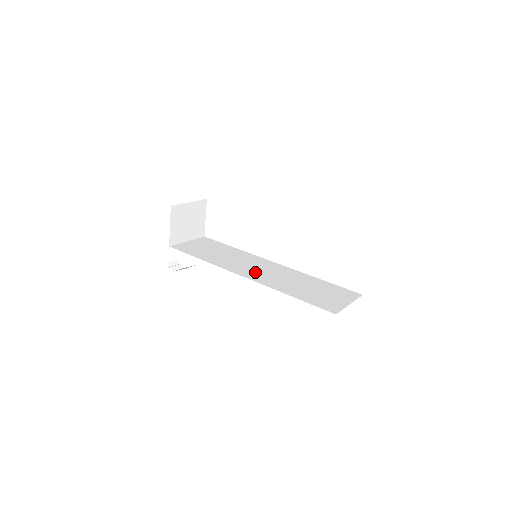
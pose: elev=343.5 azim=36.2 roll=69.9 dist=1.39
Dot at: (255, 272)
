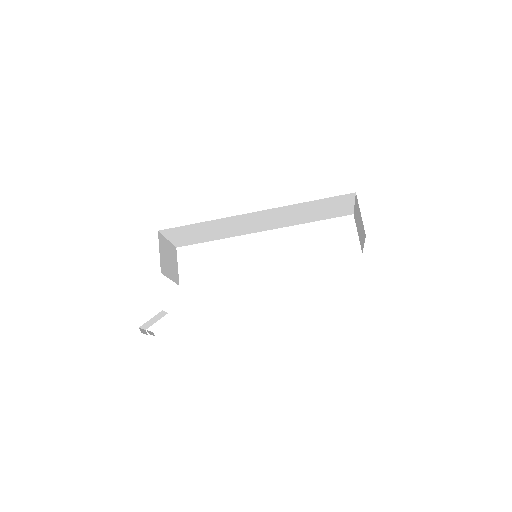
Dot at: occluded
